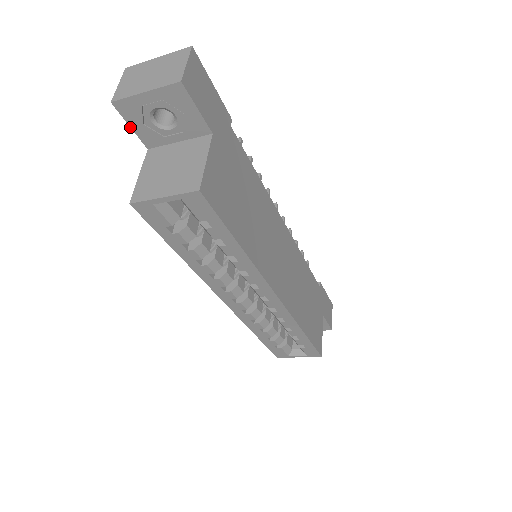
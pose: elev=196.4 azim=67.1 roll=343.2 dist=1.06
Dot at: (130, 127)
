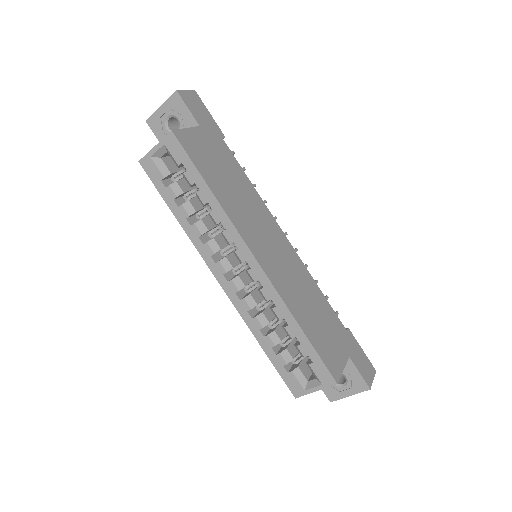
Dot at: (157, 138)
